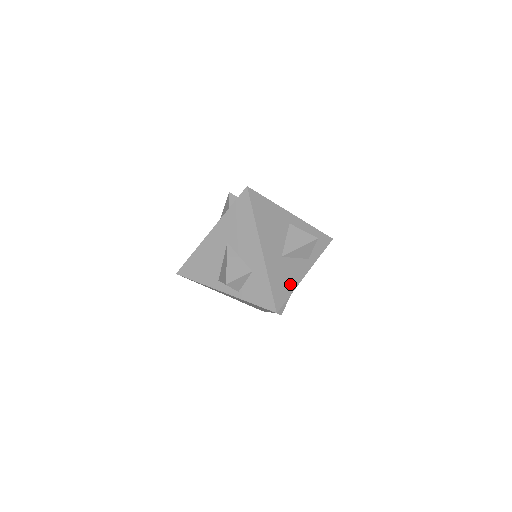
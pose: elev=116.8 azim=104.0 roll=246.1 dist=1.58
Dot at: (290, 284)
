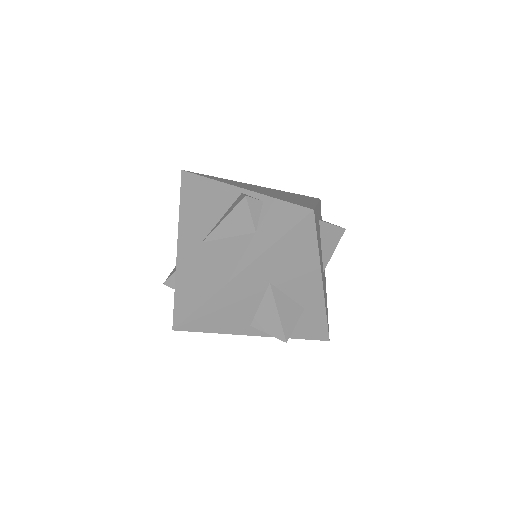
Dot at: (326, 296)
